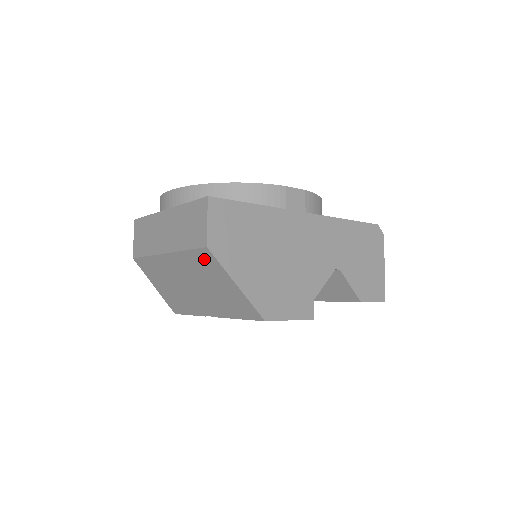
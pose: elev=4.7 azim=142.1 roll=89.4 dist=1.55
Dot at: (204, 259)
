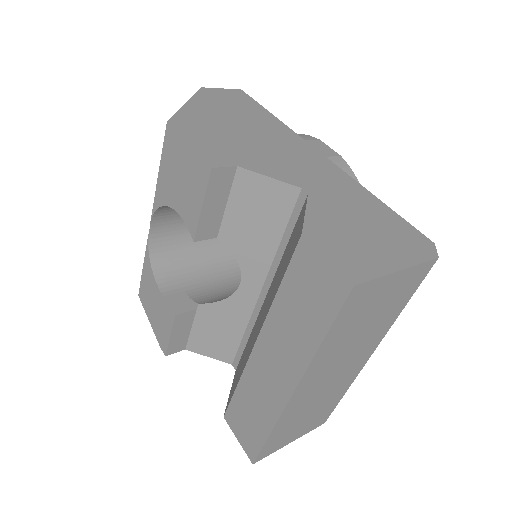
Dot at: occluded
